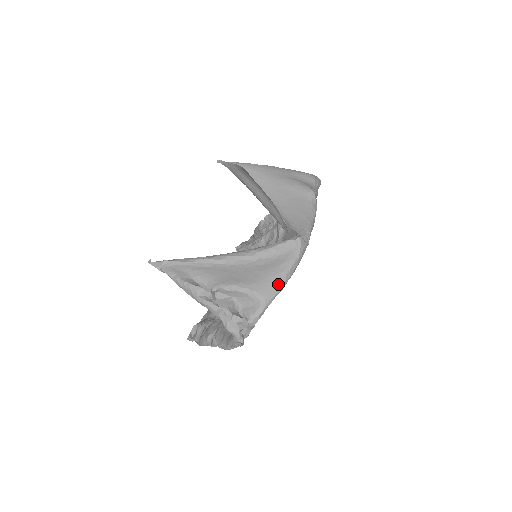
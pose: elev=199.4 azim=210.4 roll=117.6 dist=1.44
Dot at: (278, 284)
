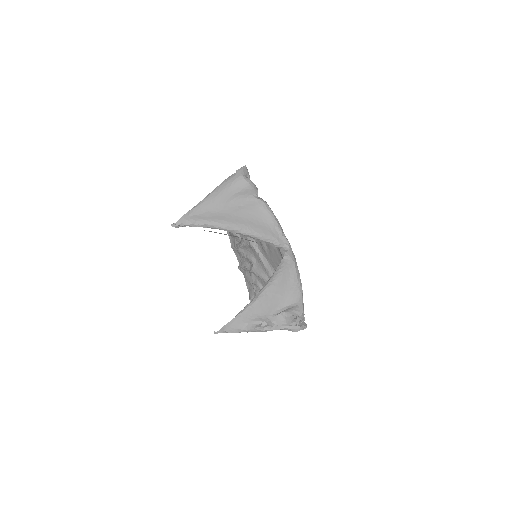
Dot at: (298, 289)
